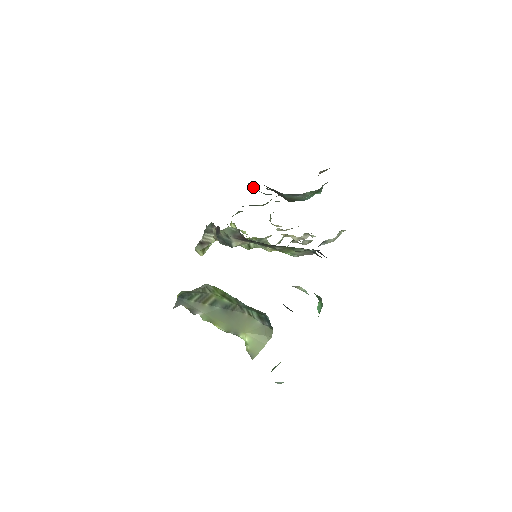
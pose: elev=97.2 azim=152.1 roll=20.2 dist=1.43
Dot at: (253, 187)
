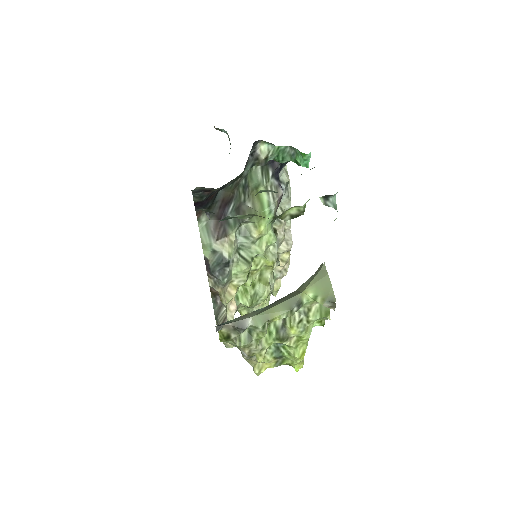
Dot at: occluded
